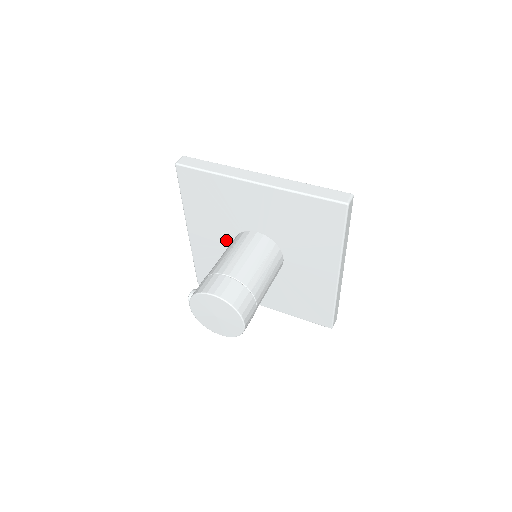
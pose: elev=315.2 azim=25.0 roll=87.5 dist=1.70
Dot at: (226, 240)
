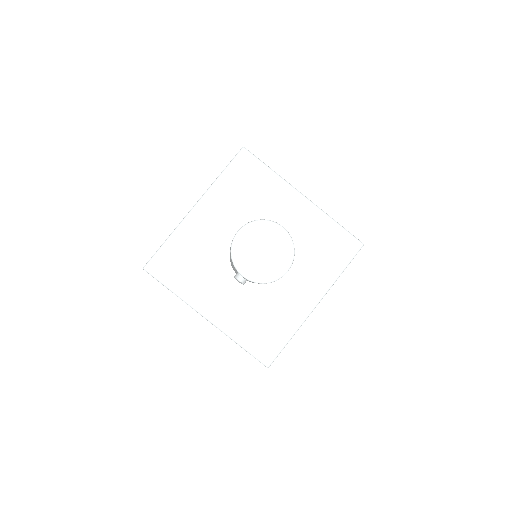
Dot at: (231, 280)
